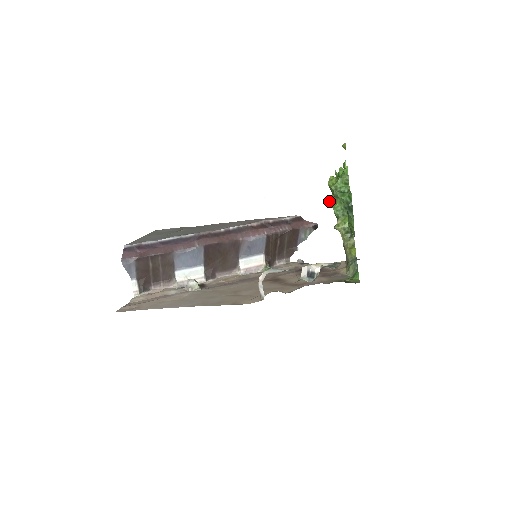
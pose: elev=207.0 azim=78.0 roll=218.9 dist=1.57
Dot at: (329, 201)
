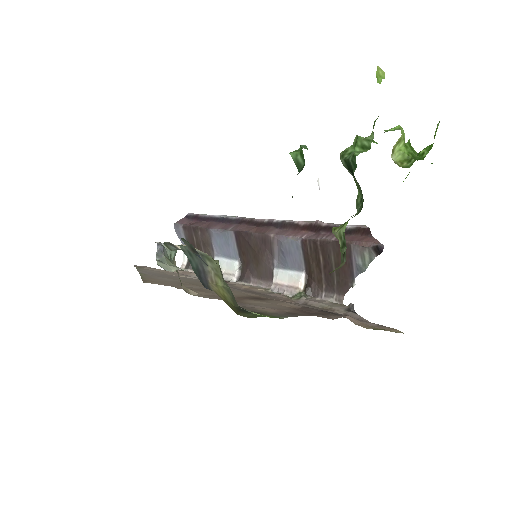
Dot at: occluded
